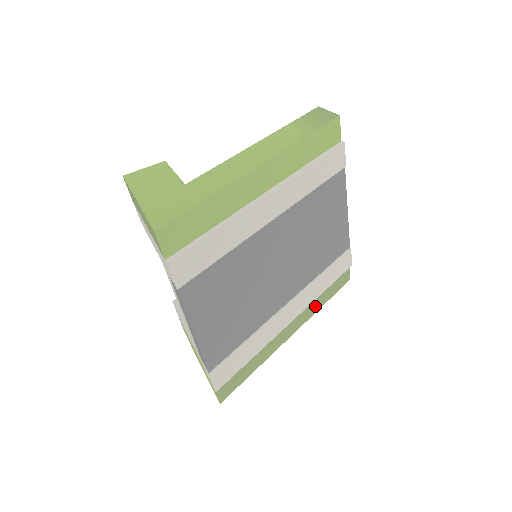
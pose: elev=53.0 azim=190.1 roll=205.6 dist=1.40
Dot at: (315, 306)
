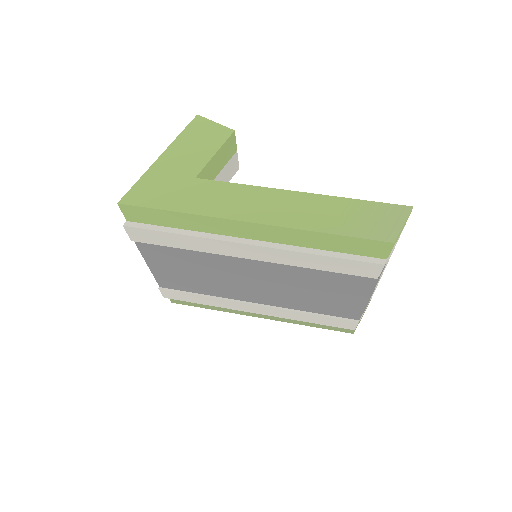
Dot at: (295, 321)
